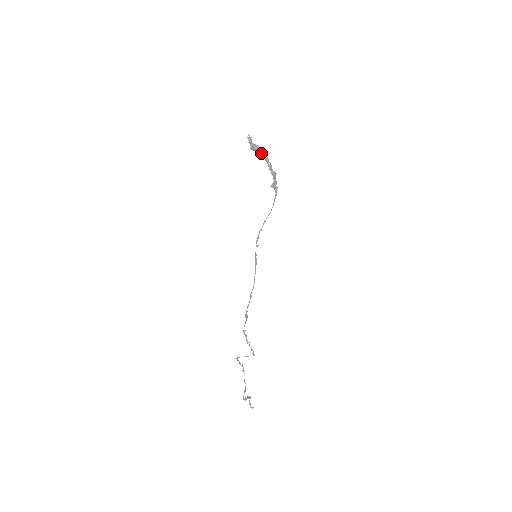
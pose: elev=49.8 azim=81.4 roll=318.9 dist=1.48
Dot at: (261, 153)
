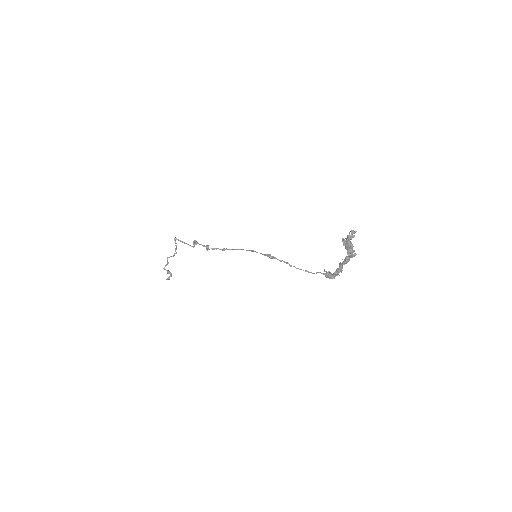
Dot at: (348, 254)
